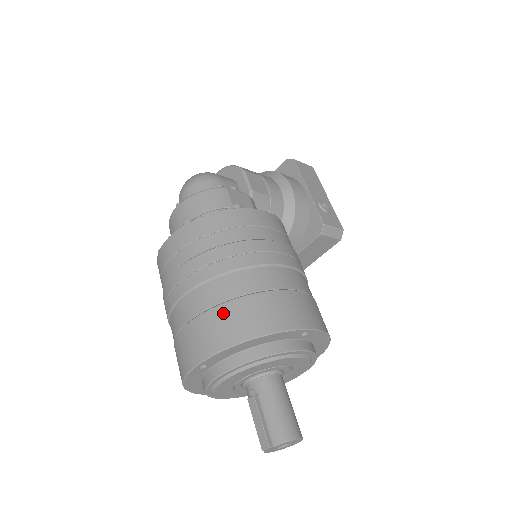
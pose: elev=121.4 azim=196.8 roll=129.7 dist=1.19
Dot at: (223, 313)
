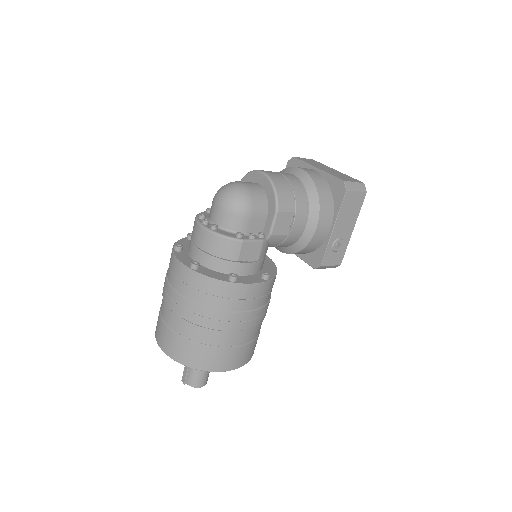
Dot at: (182, 344)
